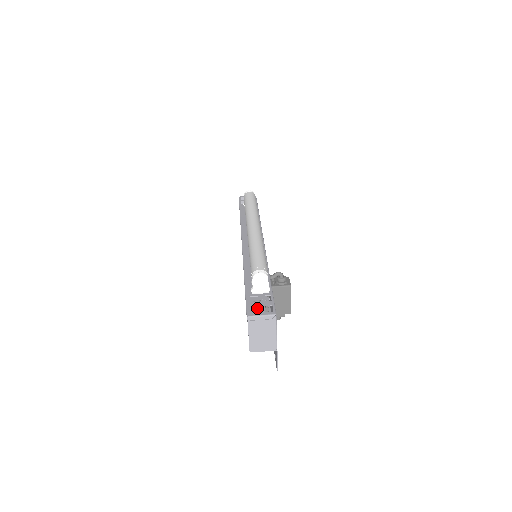
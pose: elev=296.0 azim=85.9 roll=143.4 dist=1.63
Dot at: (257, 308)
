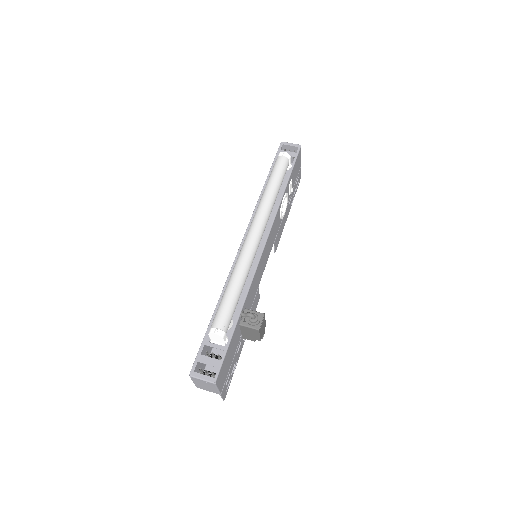
Dot at: occluded
